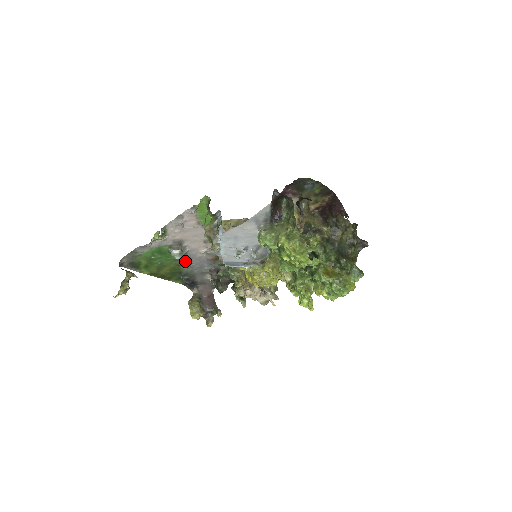
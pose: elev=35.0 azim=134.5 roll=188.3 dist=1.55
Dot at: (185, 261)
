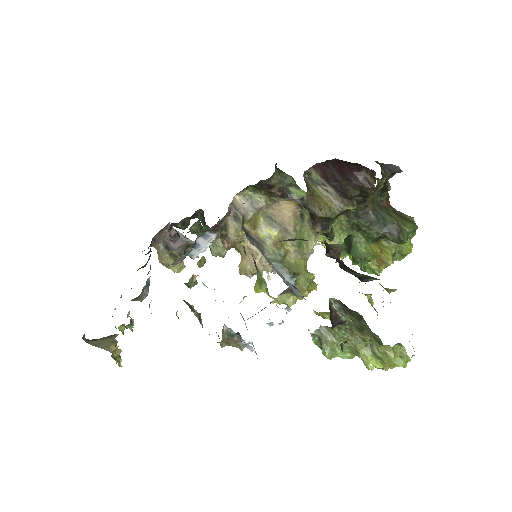
Dot at: (147, 274)
